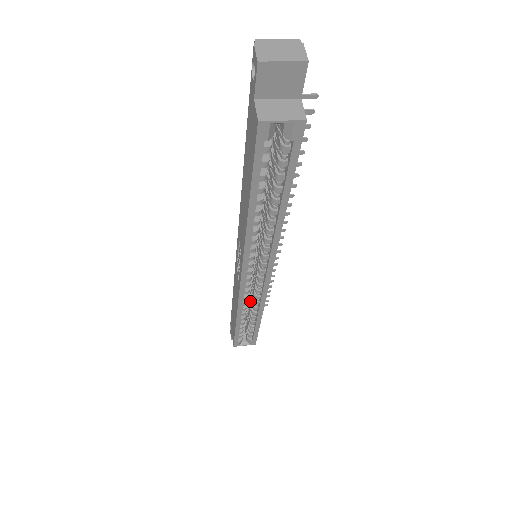
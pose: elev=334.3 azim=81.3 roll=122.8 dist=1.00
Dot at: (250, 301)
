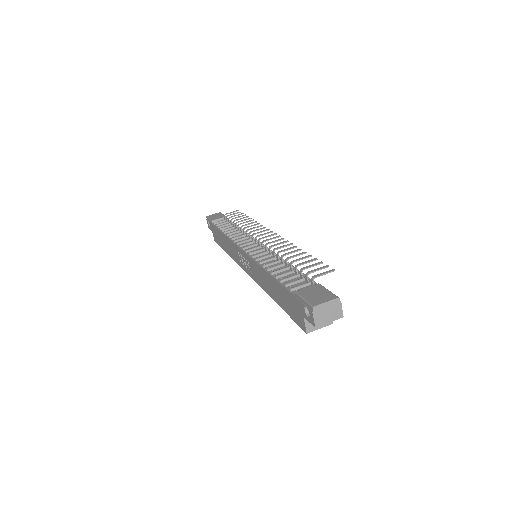
Dot at: occluded
